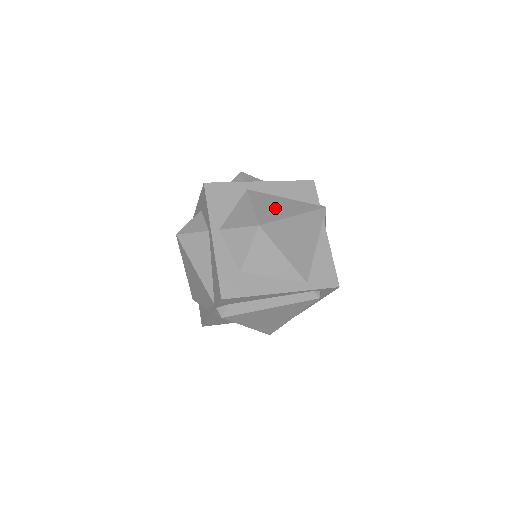
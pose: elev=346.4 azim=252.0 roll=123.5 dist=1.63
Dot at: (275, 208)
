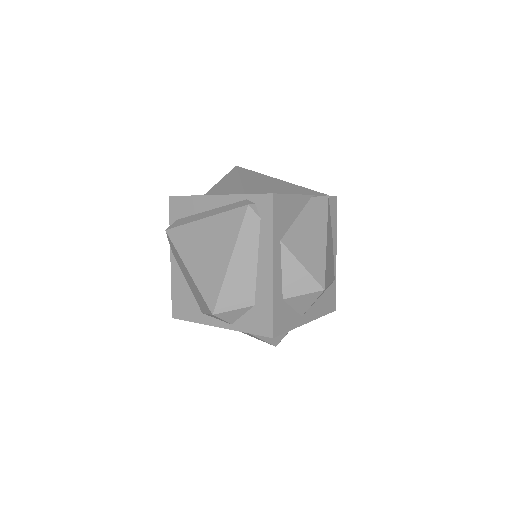
Dot at: occluded
